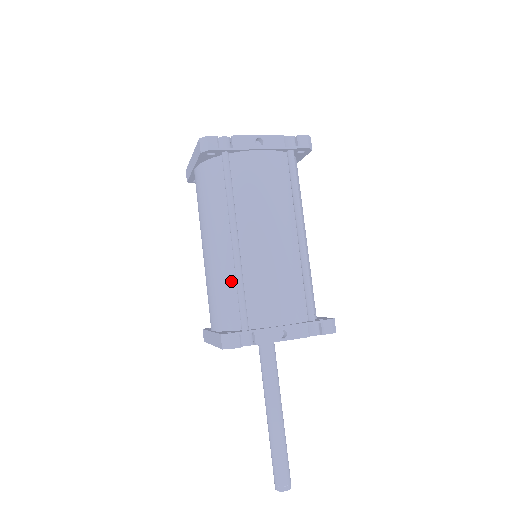
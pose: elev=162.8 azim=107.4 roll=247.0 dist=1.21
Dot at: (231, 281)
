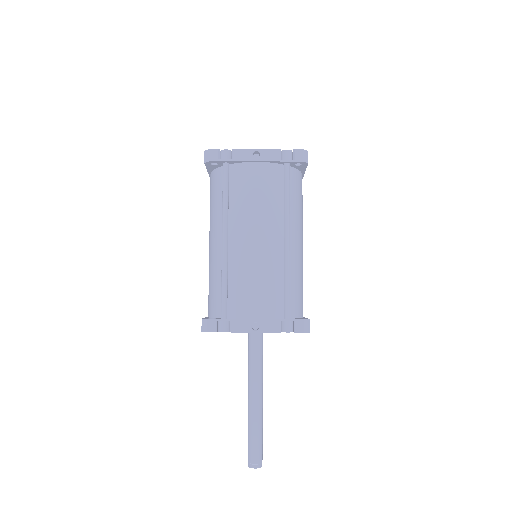
Dot at: (220, 275)
